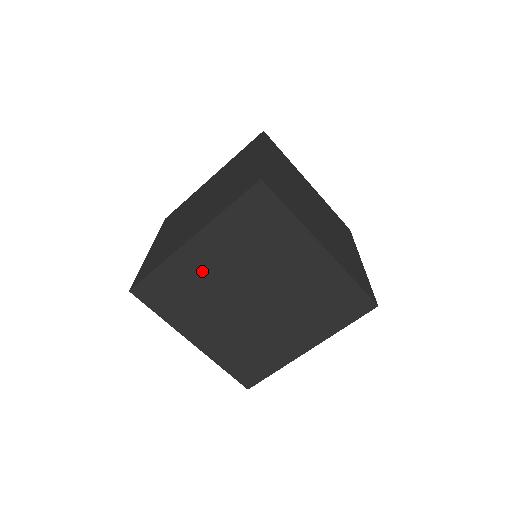
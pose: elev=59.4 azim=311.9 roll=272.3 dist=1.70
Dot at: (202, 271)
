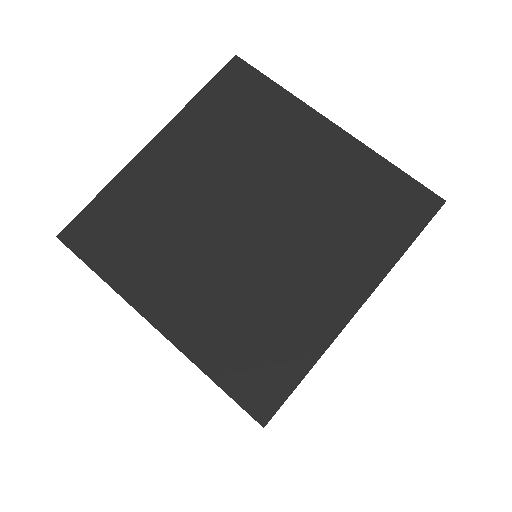
Dot at: (167, 186)
